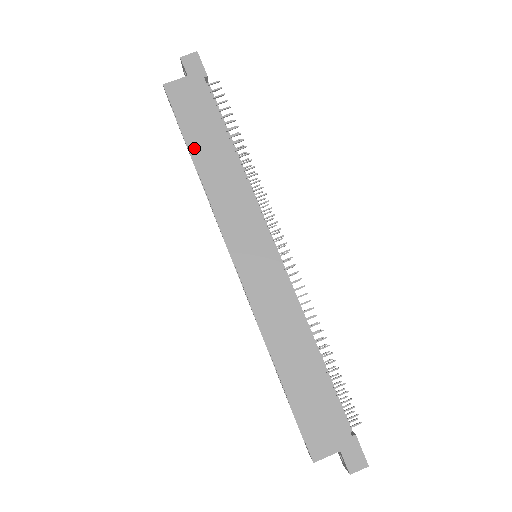
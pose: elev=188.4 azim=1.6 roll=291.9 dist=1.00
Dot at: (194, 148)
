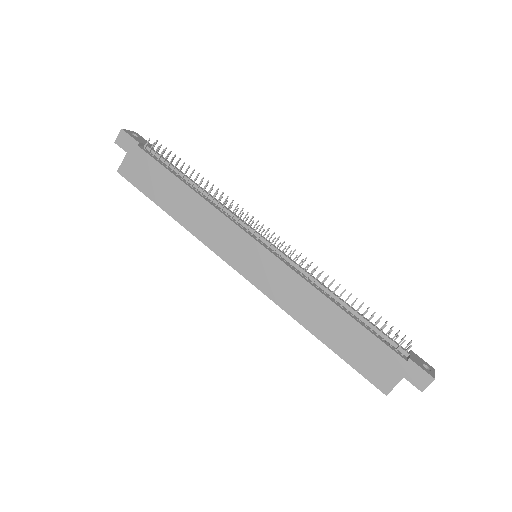
Dot at: (163, 205)
